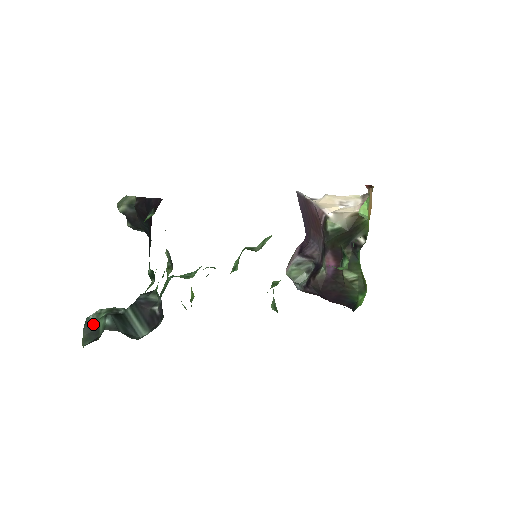
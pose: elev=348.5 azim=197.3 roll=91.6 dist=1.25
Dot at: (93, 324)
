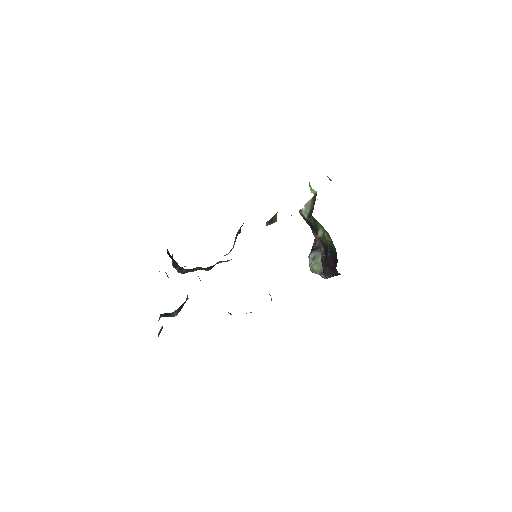
Dot at: (161, 329)
